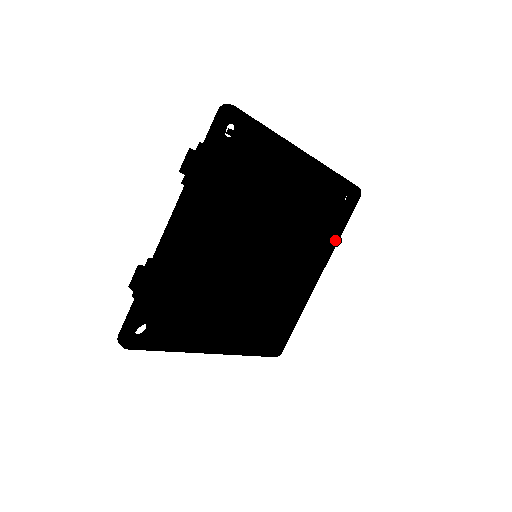
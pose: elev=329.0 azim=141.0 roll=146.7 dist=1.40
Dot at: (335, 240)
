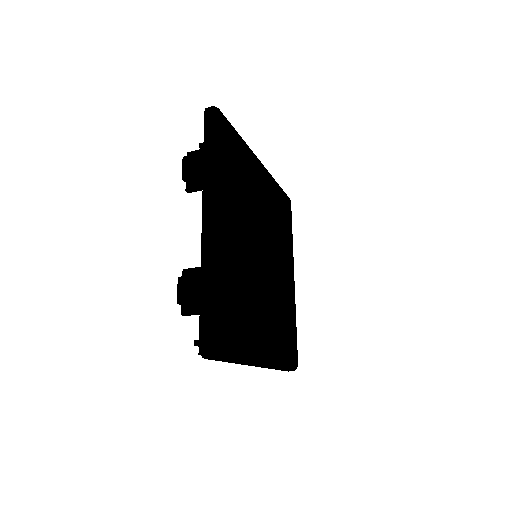
Dot at: (281, 358)
